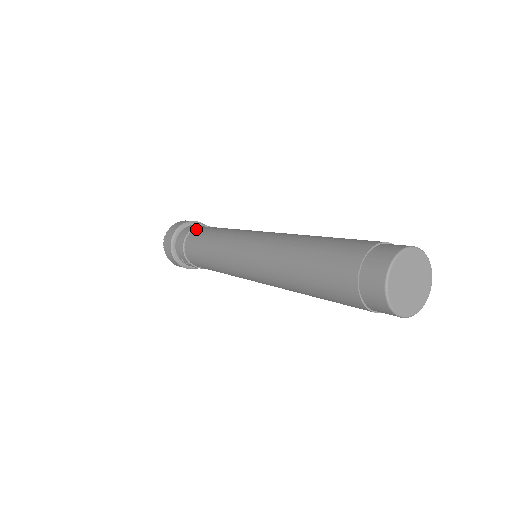
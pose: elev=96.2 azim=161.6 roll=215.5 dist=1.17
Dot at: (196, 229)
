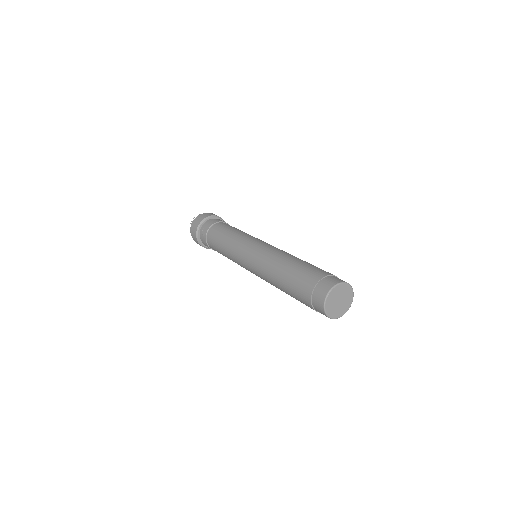
Dot at: occluded
